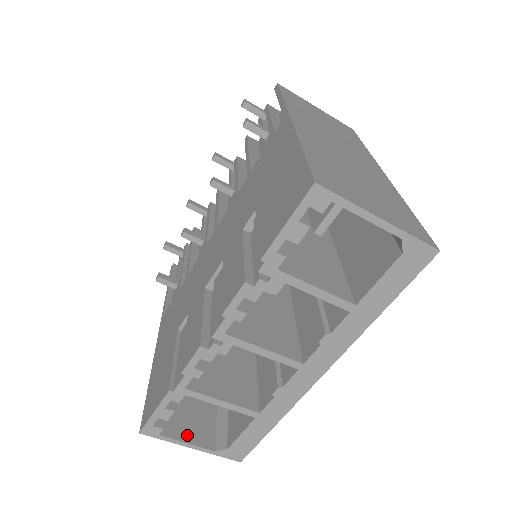
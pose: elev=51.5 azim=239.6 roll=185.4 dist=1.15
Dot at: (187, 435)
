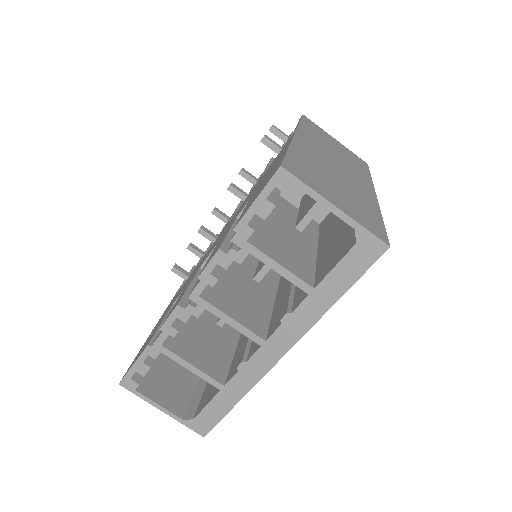
Dot at: (160, 398)
